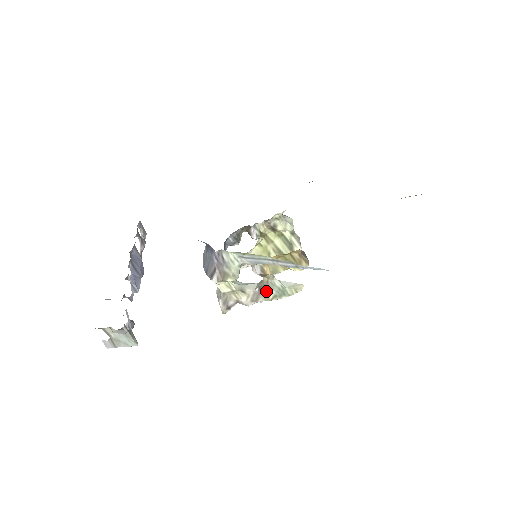
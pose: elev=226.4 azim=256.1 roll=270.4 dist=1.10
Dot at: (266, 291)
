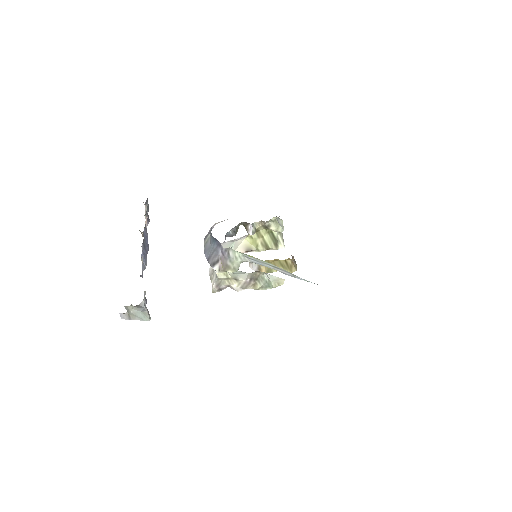
Dot at: (256, 282)
